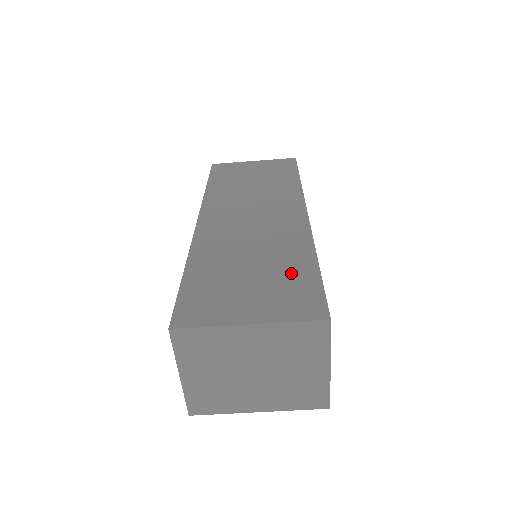
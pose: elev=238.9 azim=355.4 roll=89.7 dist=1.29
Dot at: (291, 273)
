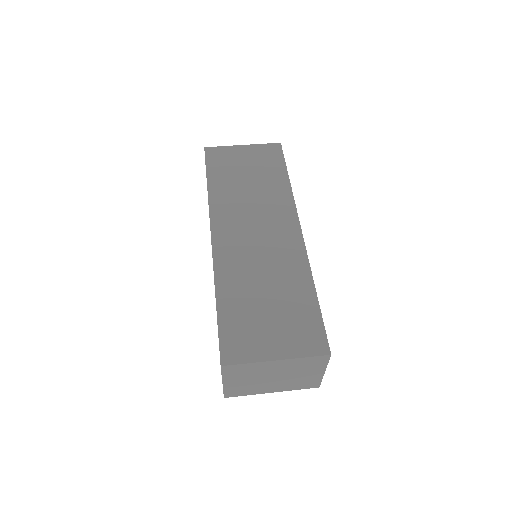
Dot at: (298, 306)
